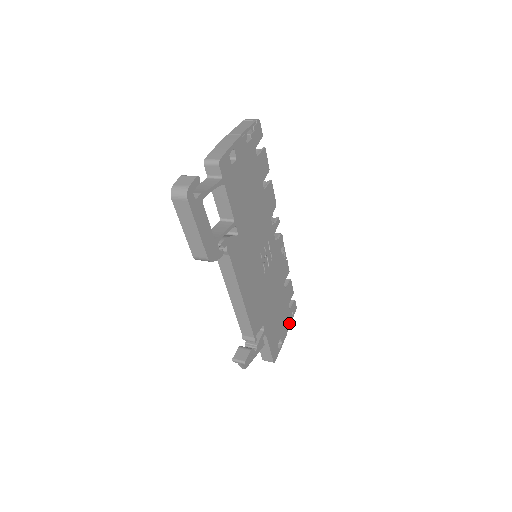
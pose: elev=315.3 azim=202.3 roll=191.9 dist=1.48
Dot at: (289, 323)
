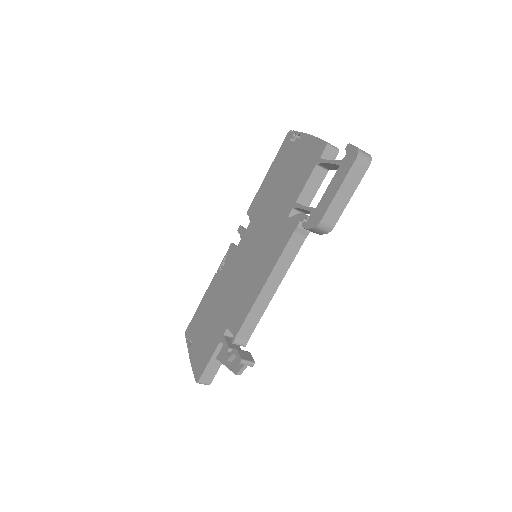
Dot at: occluded
